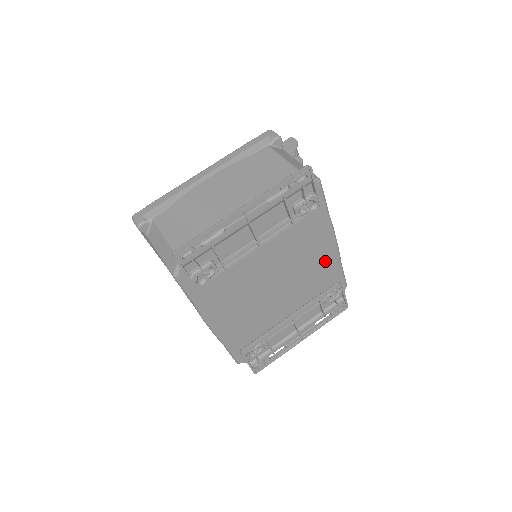
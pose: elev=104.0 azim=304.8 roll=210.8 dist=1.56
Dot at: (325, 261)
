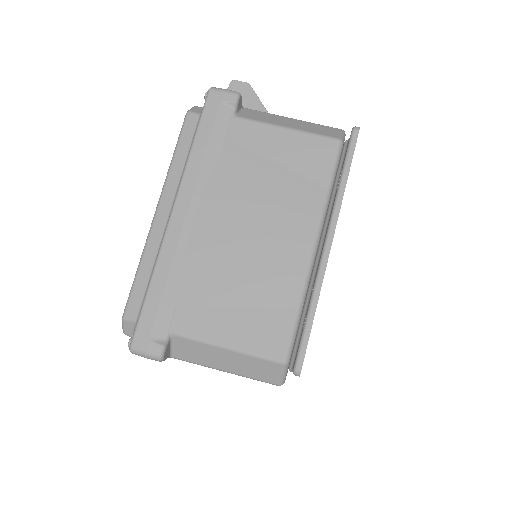
Dot at: occluded
